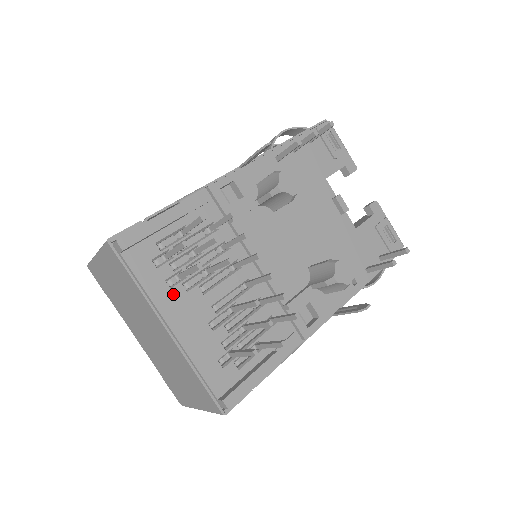
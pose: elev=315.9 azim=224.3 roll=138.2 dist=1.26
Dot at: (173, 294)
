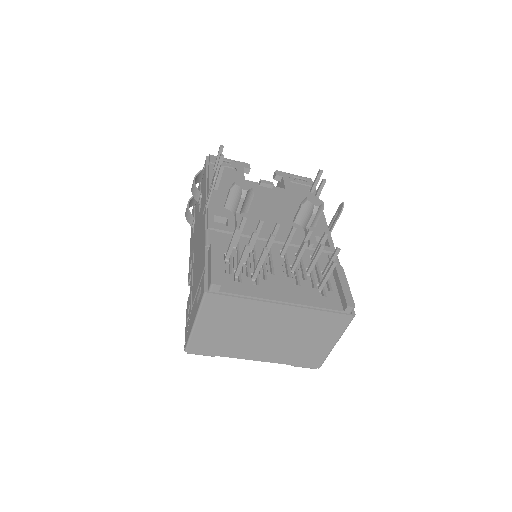
Dot at: (264, 287)
